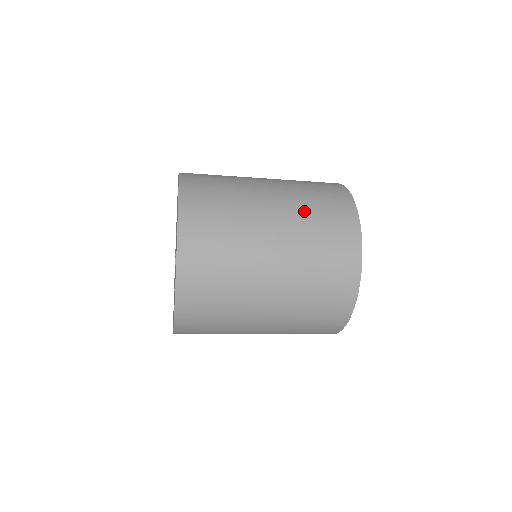
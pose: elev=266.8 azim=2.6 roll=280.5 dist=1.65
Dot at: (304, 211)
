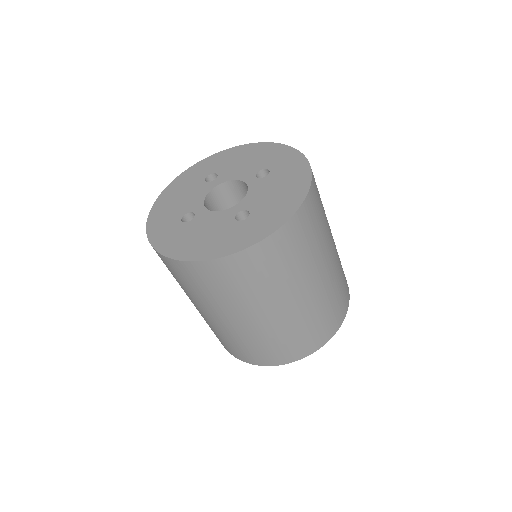
Dot at: (334, 288)
